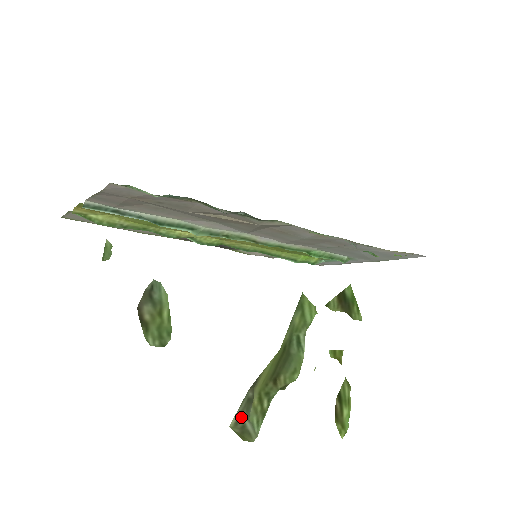
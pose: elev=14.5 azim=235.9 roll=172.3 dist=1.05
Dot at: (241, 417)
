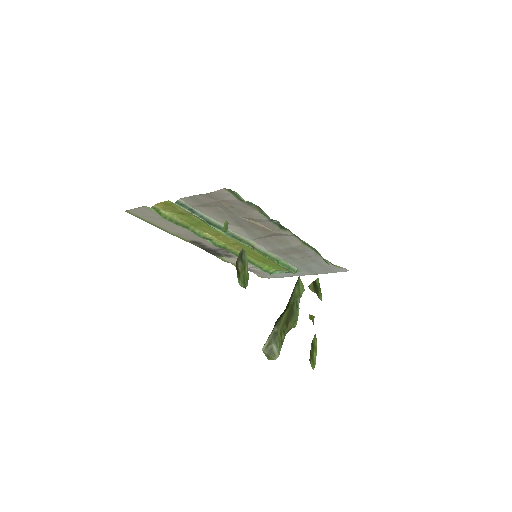
Dot at: (270, 343)
